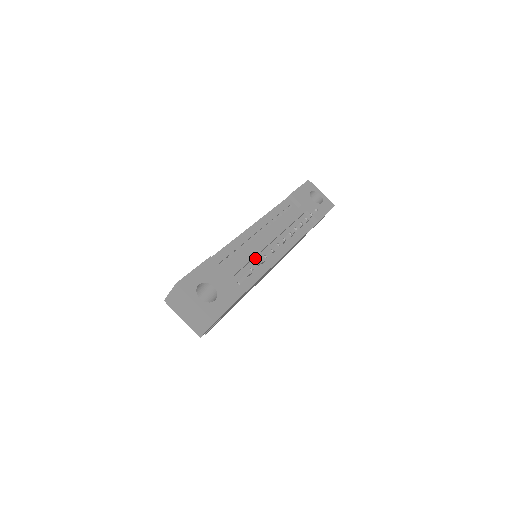
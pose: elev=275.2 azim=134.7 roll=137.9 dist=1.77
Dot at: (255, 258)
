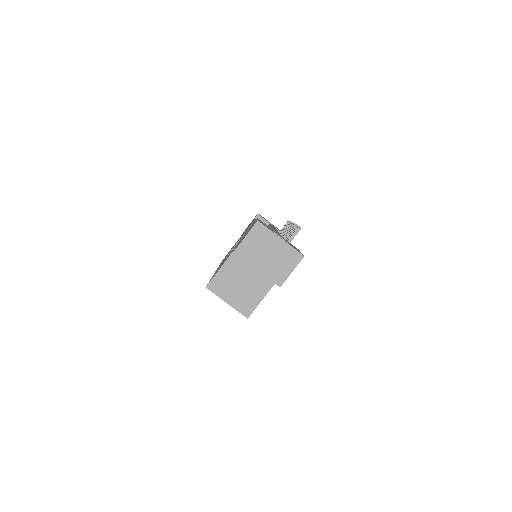
Dot at: occluded
